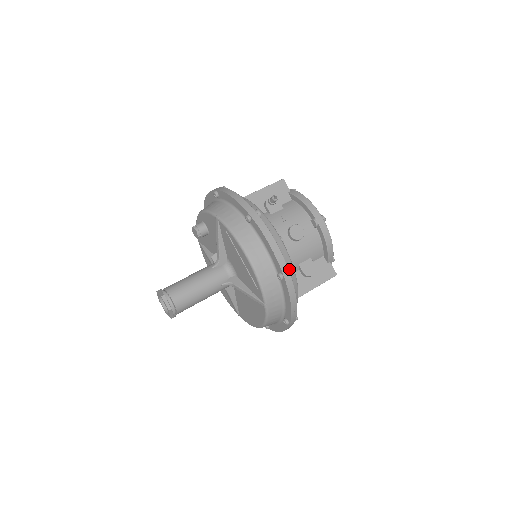
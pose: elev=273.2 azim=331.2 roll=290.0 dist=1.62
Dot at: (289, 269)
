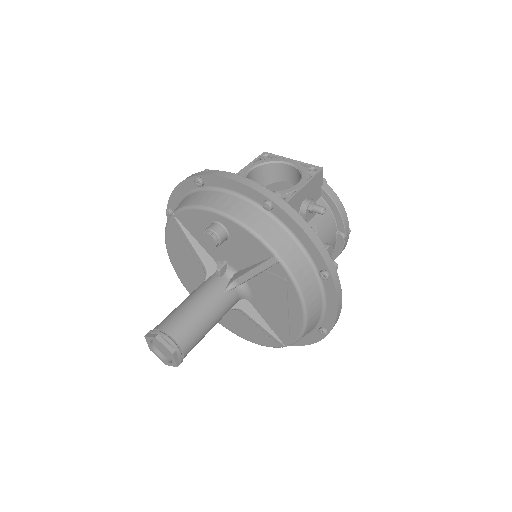
Dot at: occluded
